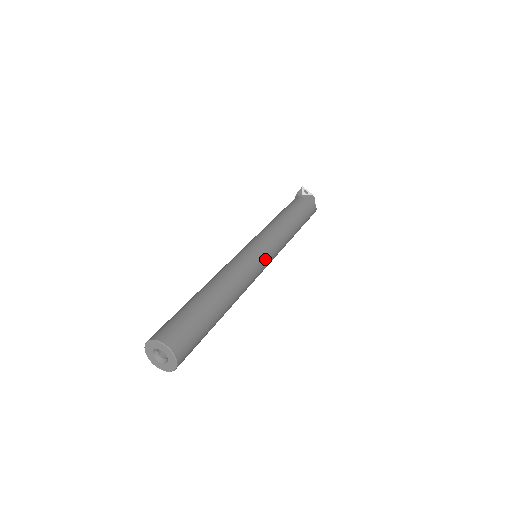
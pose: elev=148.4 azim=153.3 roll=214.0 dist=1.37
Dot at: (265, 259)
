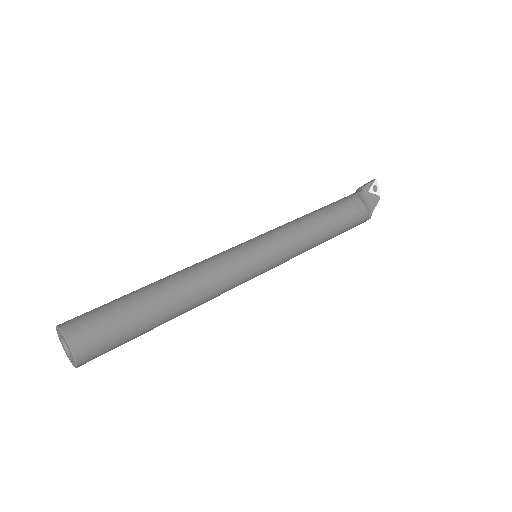
Dot at: (260, 272)
